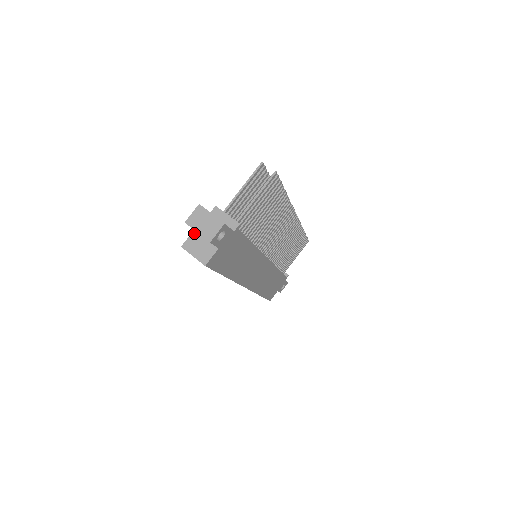
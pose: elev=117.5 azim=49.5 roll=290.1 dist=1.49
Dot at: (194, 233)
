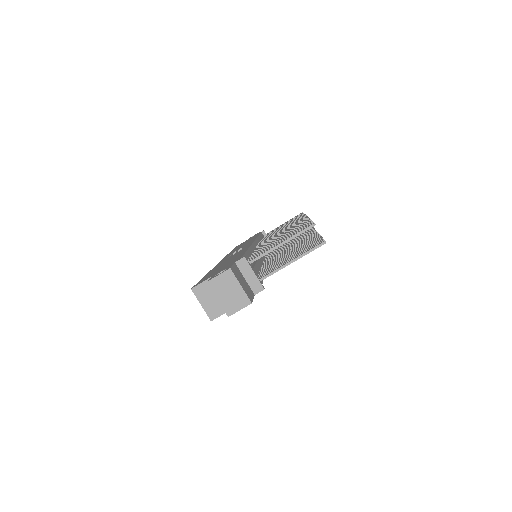
Dot at: occluded
